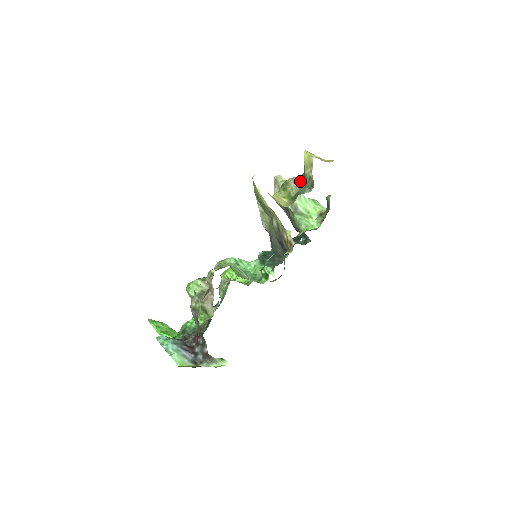
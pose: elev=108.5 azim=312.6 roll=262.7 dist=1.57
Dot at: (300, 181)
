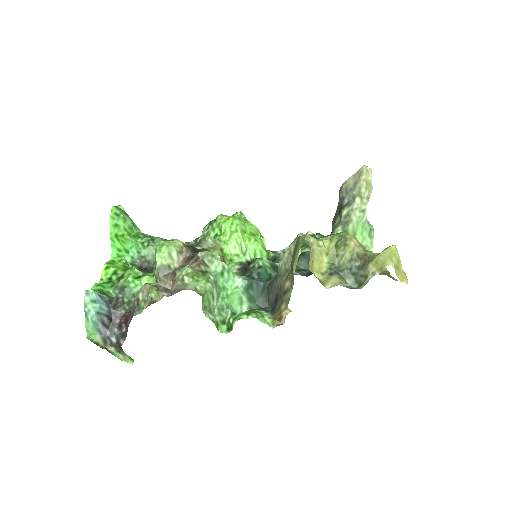
Dot at: (356, 262)
